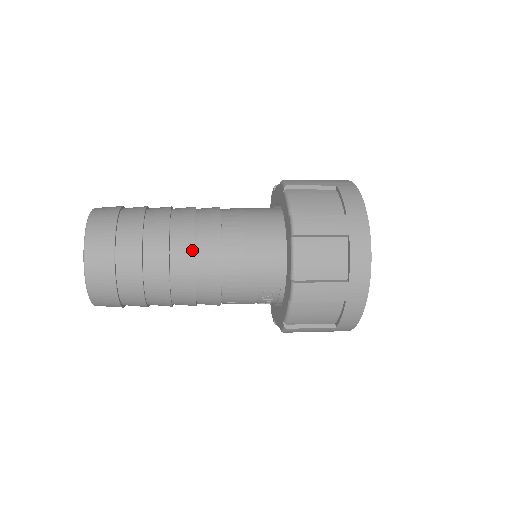
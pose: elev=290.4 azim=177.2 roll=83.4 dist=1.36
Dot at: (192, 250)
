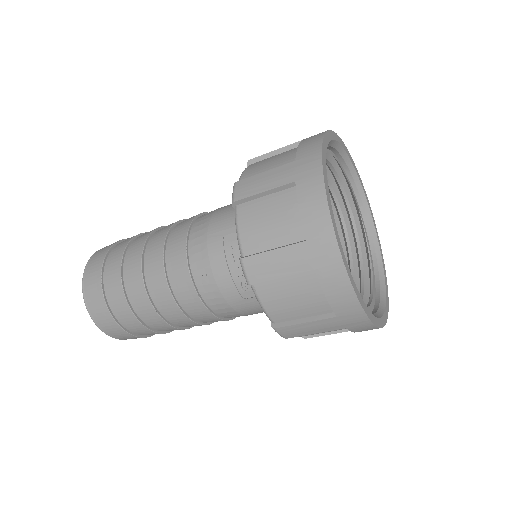
Dot at: (172, 225)
